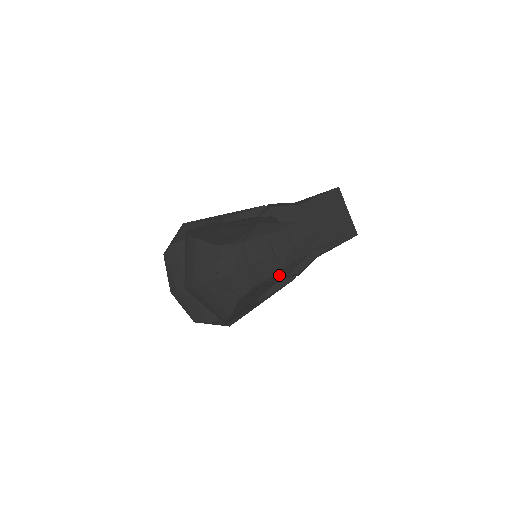
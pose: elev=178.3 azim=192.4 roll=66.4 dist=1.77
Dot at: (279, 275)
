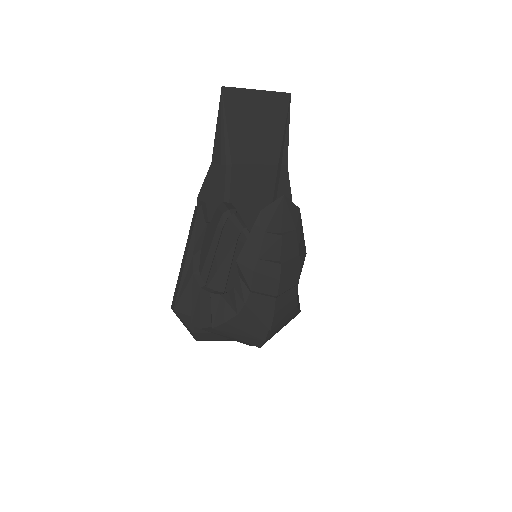
Dot at: (301, 259)
